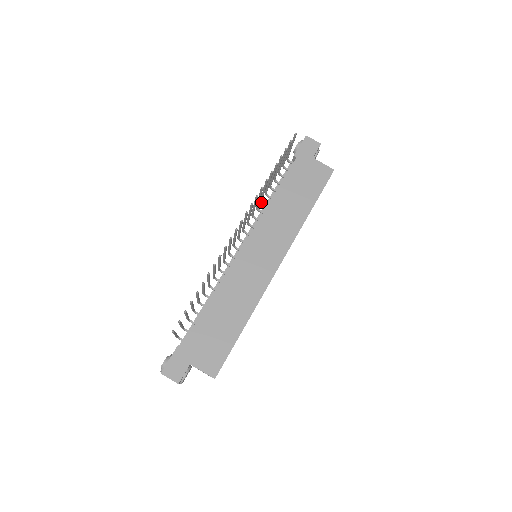
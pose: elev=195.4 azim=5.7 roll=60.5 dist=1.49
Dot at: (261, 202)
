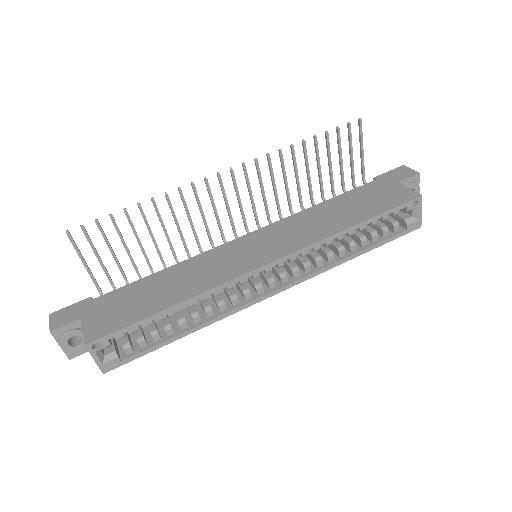
Dot at: (301, 208)
